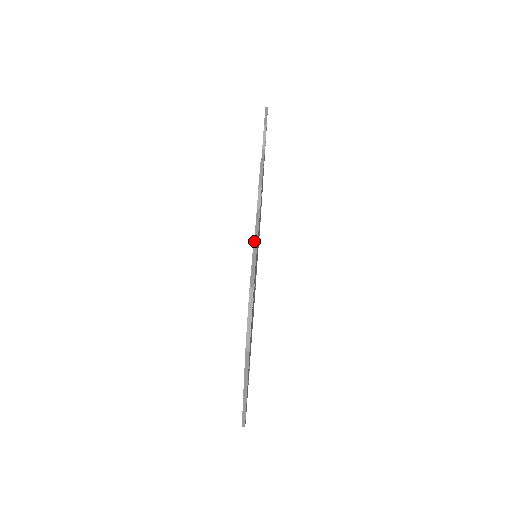
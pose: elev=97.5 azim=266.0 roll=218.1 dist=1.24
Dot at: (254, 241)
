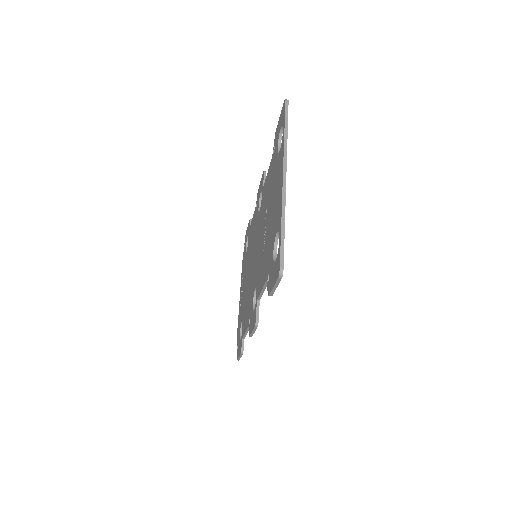
Dot at: (244, 336)
